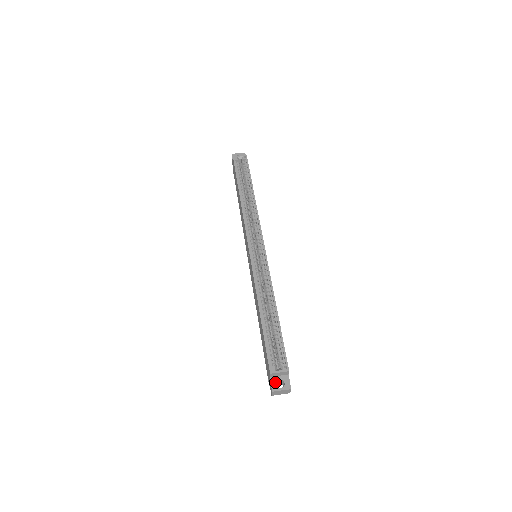
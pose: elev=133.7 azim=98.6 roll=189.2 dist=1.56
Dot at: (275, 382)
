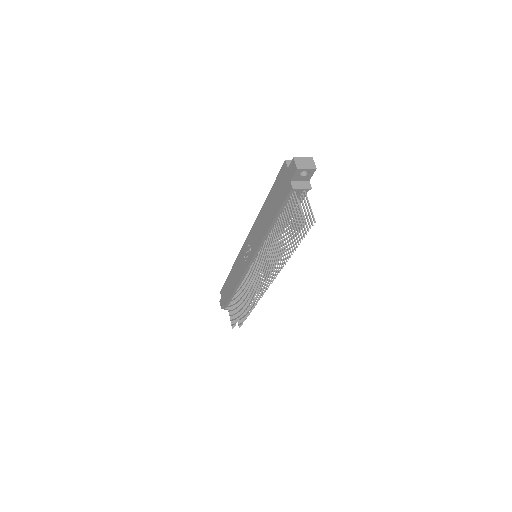
Dot at: occluded
